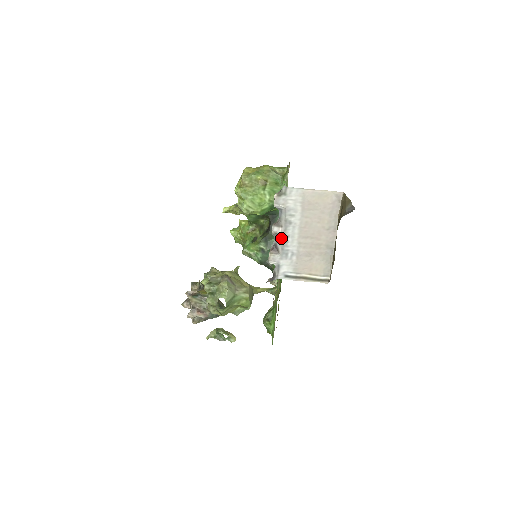
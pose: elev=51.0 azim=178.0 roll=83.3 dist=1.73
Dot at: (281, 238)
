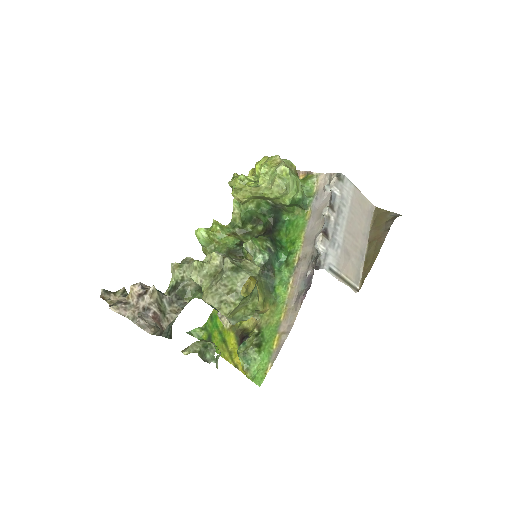
Dot at: (333, 223)
